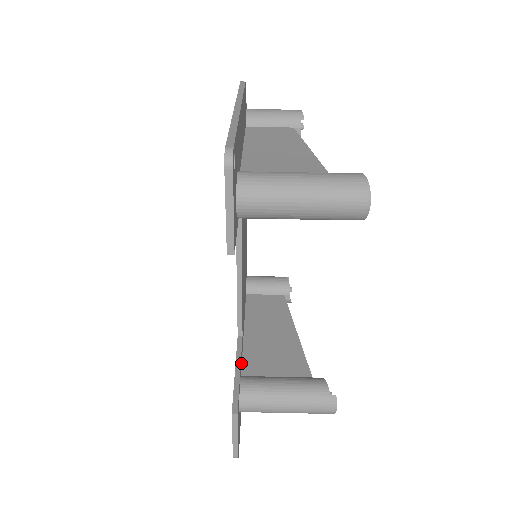
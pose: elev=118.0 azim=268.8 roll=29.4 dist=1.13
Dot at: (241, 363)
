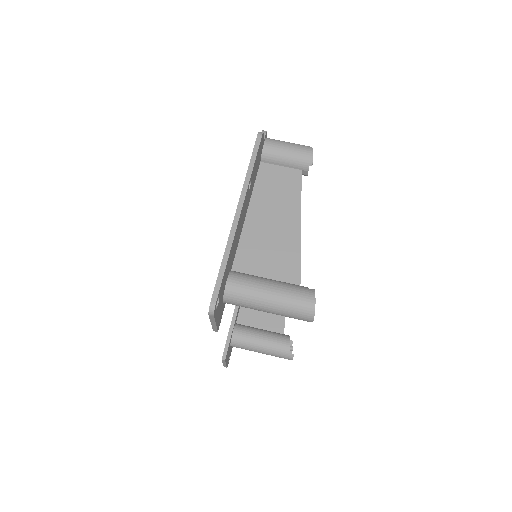
Dot at: (238, 313)
